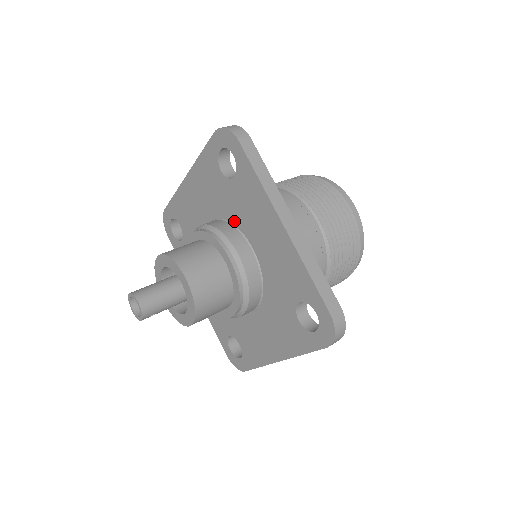
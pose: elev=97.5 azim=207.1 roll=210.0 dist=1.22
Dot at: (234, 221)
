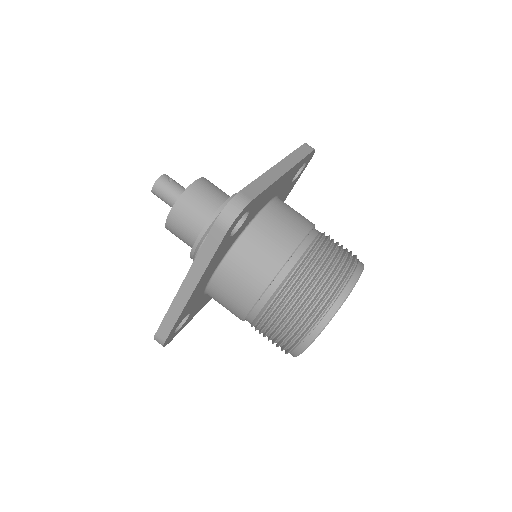
Dot at: occluded
